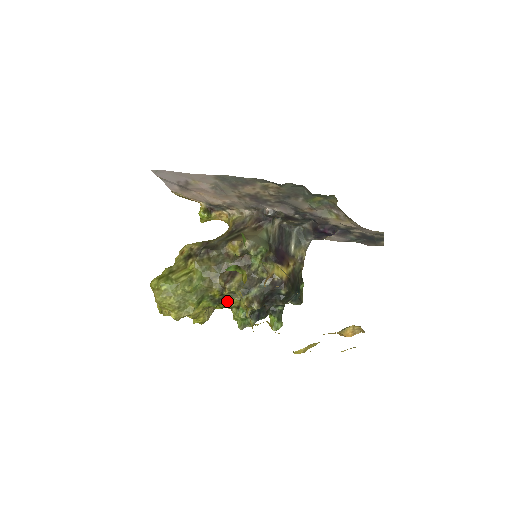
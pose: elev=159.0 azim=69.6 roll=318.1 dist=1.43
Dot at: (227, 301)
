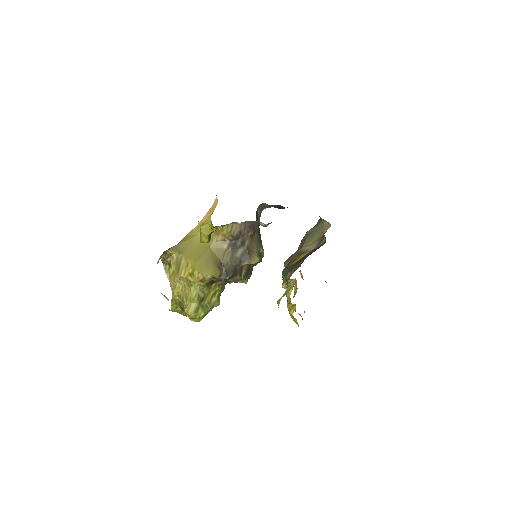
Dot at: occluded
